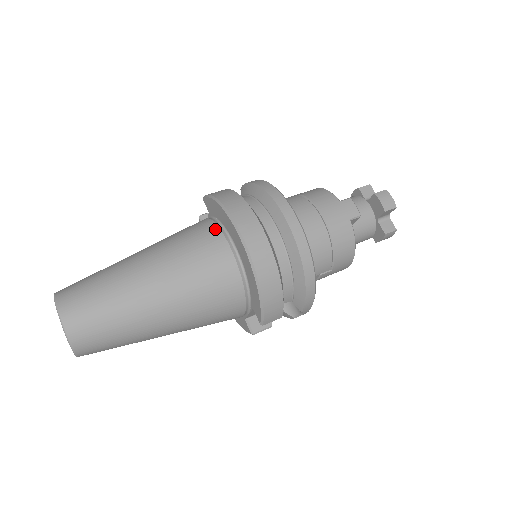
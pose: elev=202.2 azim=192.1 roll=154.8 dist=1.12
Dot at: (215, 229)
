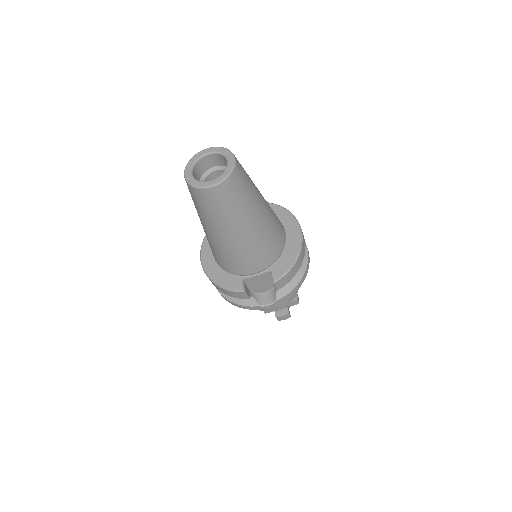
Dot at: occluded
